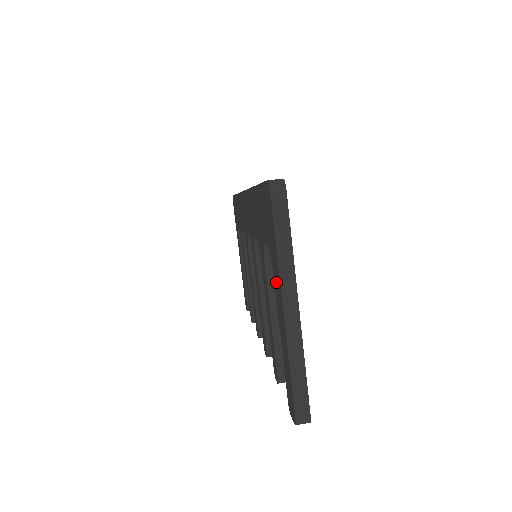
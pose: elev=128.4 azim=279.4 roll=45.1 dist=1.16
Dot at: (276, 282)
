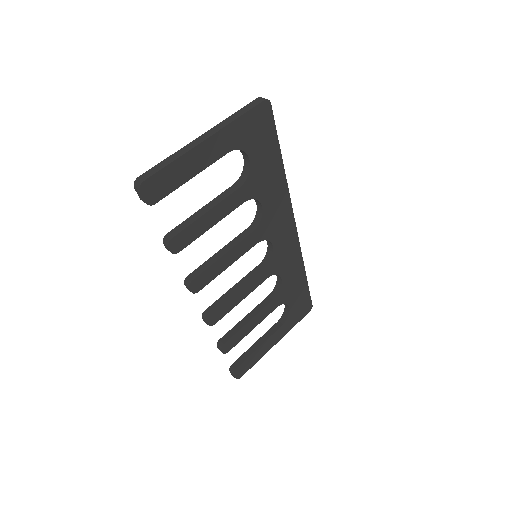
Dot at: occluded
